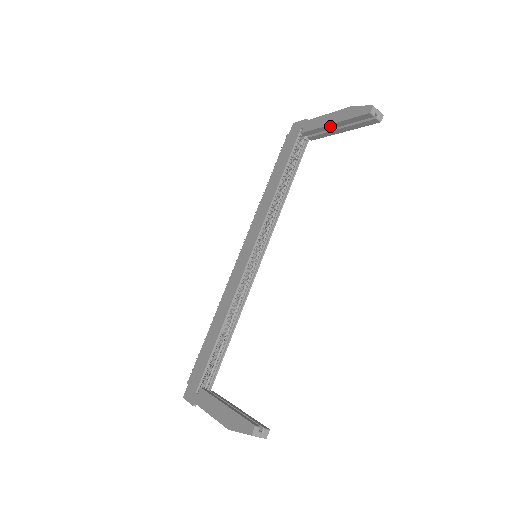
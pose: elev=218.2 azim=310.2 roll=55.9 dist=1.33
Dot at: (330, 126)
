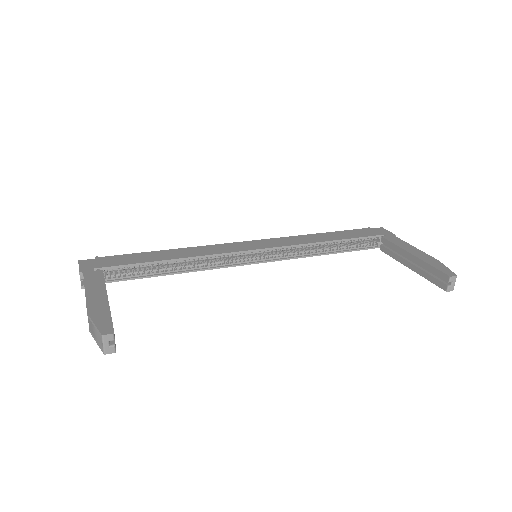
Dot at: (409, 254)
